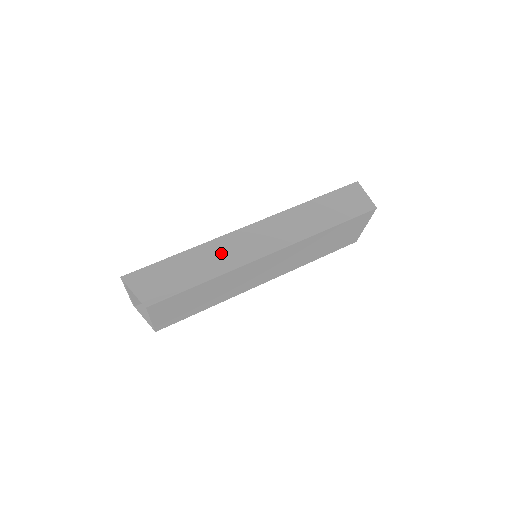
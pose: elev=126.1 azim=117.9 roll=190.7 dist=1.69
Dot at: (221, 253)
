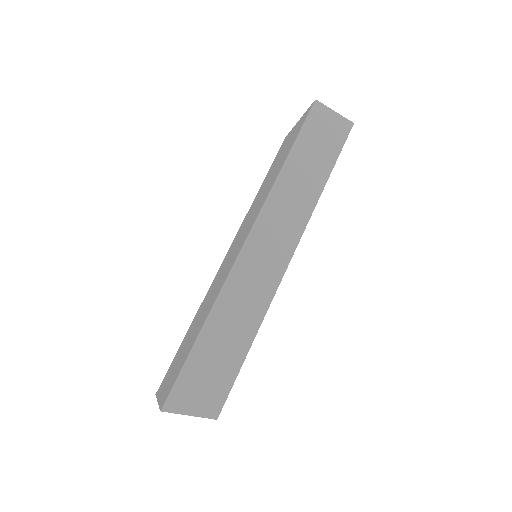
Dot at: (244, 296)
